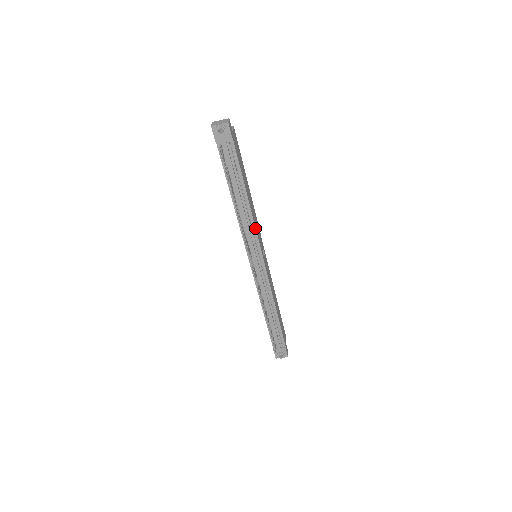
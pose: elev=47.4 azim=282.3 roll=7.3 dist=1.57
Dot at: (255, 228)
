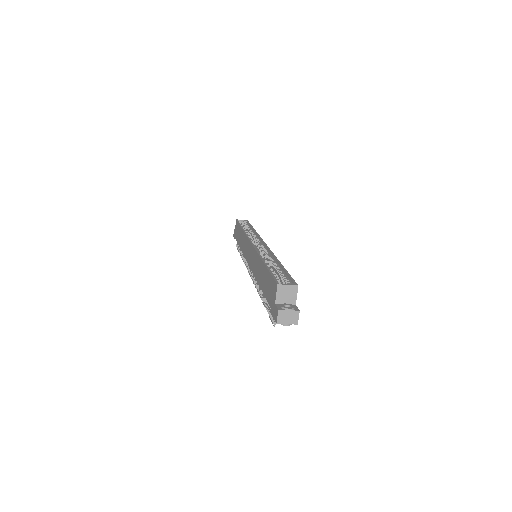
Dot at: occluded
